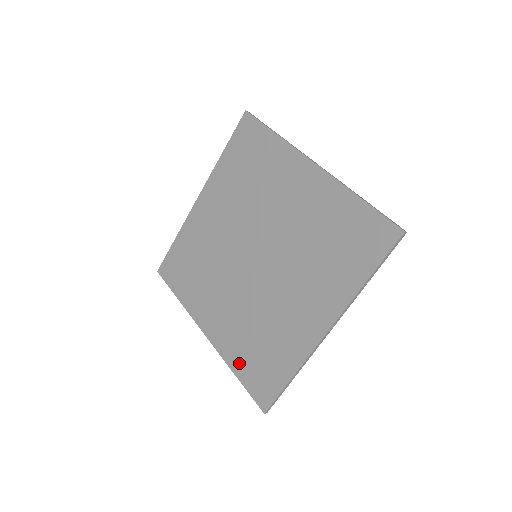
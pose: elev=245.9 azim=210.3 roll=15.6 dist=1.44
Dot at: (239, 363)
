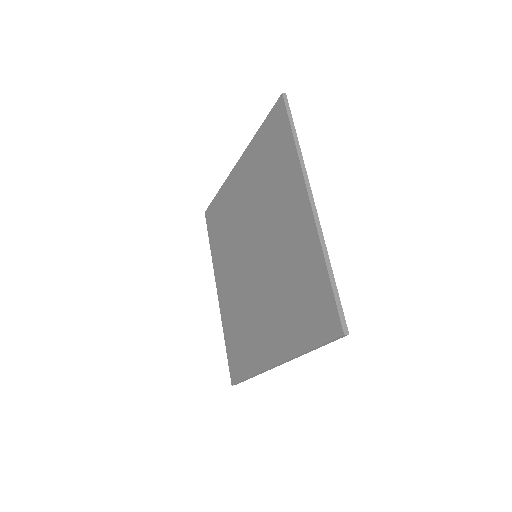
Dot at: (228, 335)
